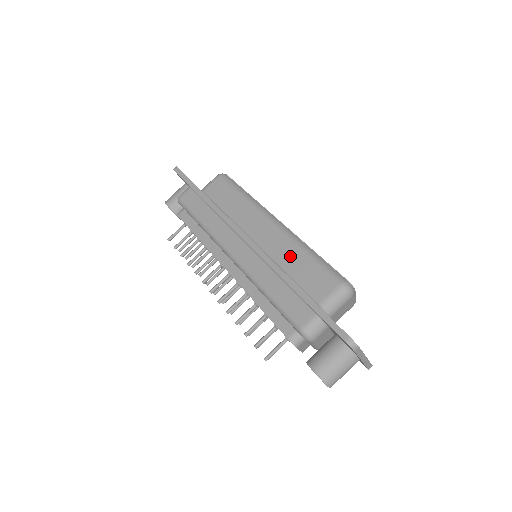
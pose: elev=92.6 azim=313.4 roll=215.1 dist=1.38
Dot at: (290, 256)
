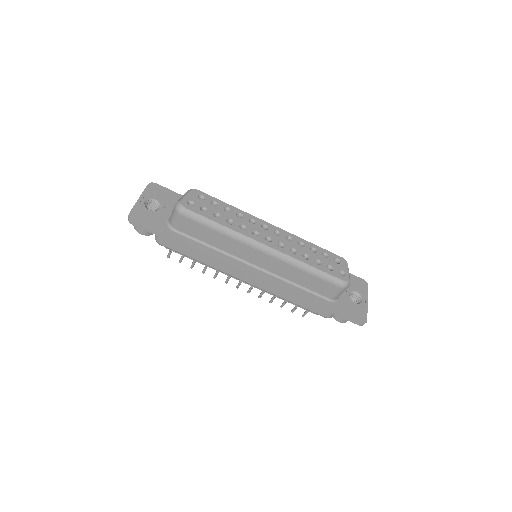
Dot at: (294, 274)
